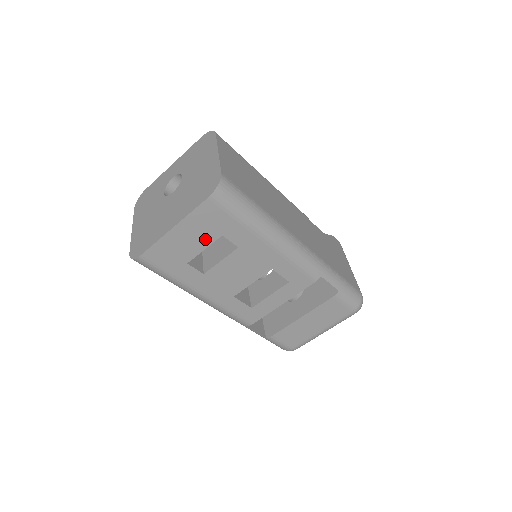
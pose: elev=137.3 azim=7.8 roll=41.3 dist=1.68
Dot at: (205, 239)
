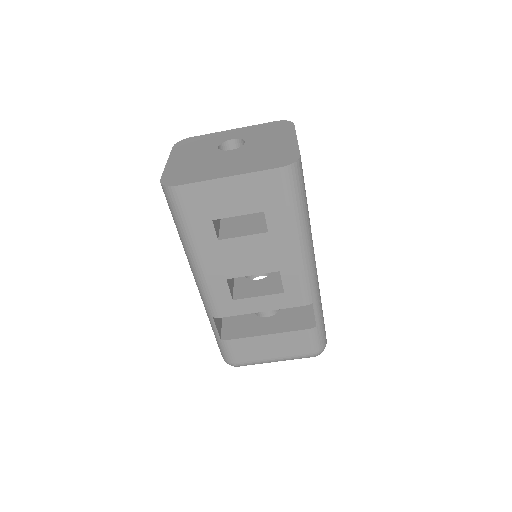
Dot at: (247, 206)
